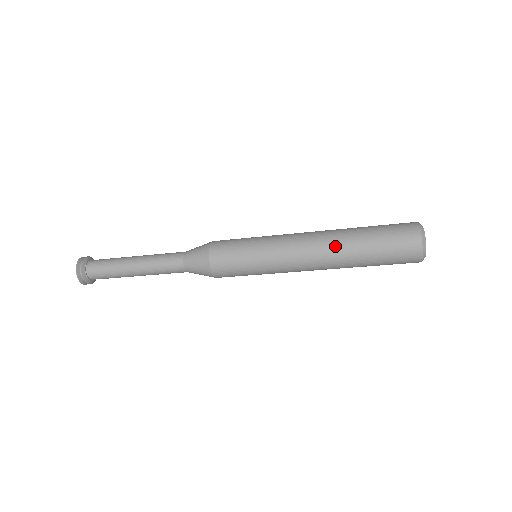
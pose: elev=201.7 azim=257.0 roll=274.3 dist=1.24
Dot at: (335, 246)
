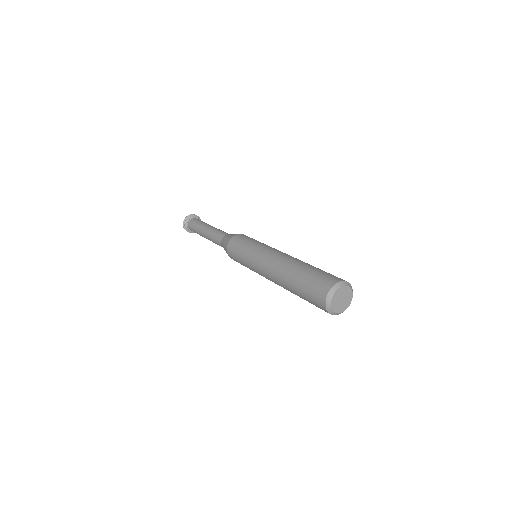
Dot at: (282, 270)
